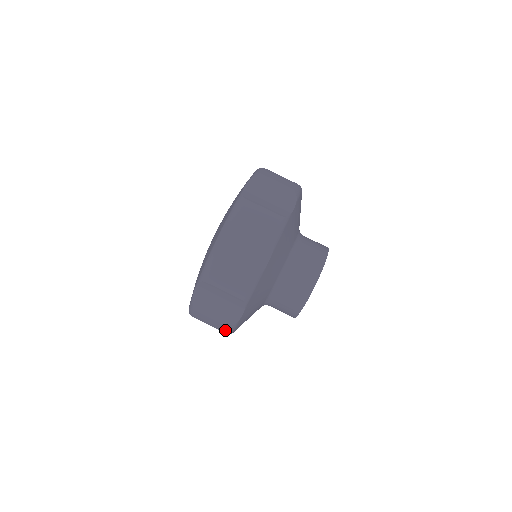
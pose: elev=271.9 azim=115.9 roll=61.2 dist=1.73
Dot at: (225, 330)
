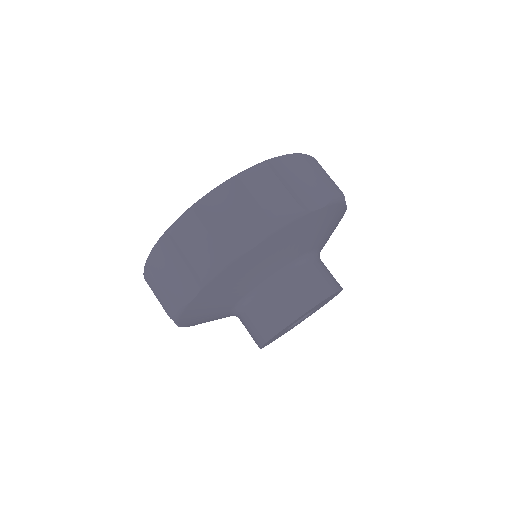
Dot at: occluded
